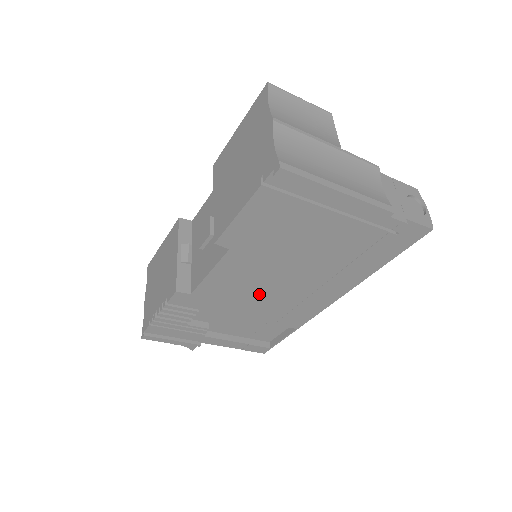
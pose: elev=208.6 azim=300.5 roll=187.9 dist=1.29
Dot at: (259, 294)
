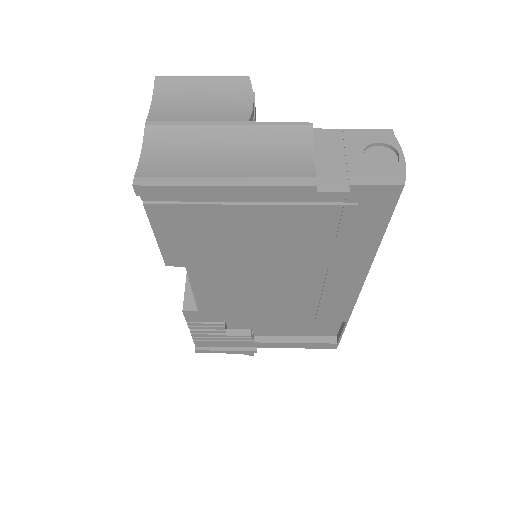
Dot at: (264, 298)
